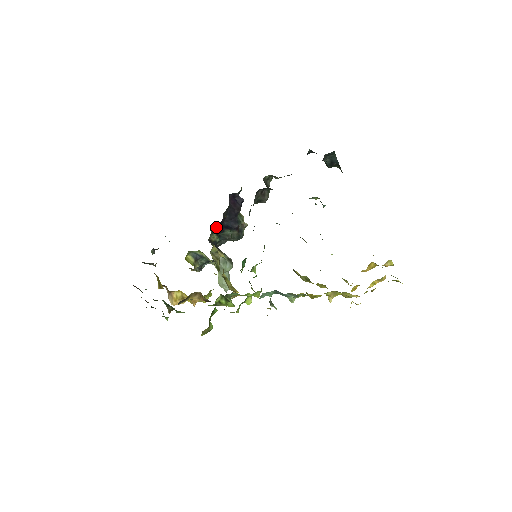
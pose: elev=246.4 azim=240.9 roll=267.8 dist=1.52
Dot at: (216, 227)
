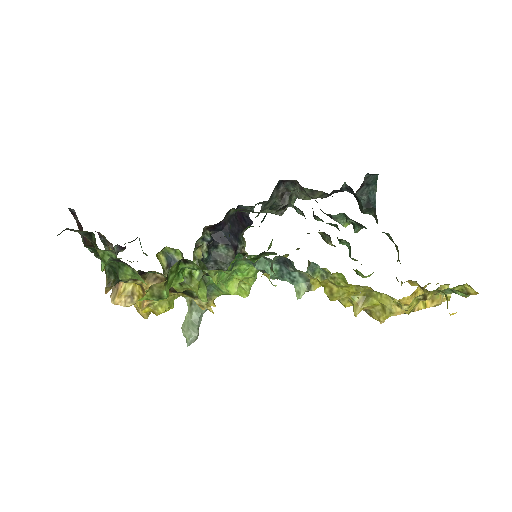
Dot at: (210, 234)
